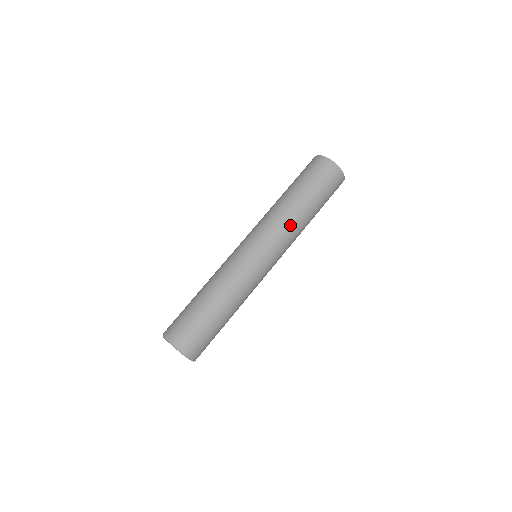
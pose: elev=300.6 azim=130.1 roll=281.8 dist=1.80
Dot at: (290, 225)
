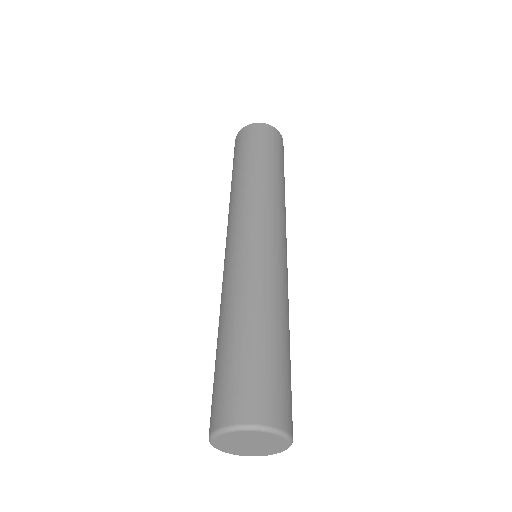
Dot at: (275, 195)
